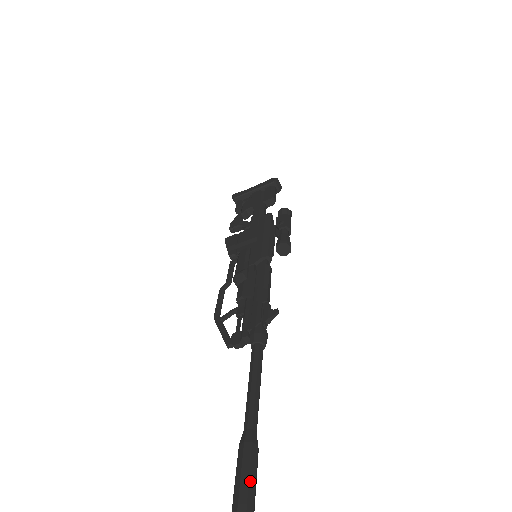
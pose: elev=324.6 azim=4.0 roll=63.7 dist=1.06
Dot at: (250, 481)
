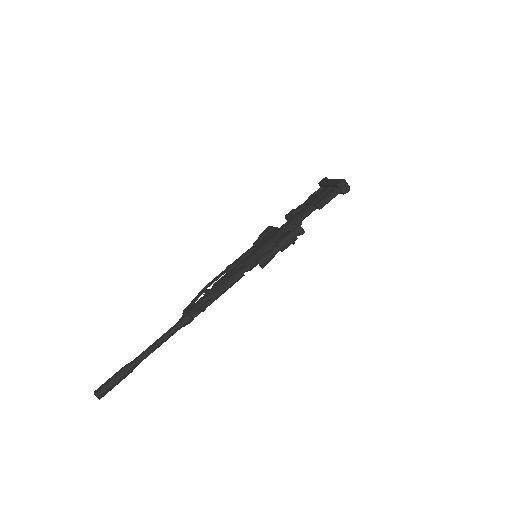
Dot at: (112, 381)
